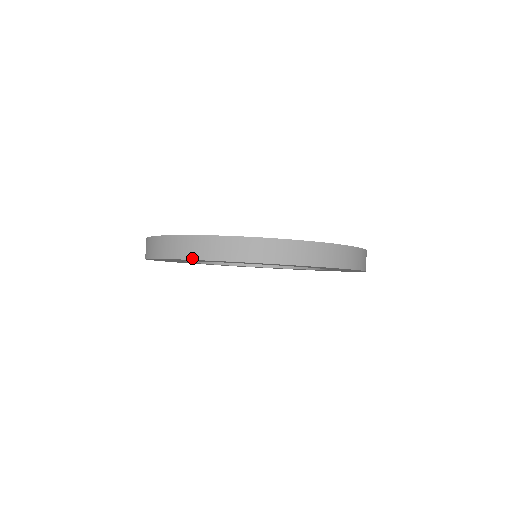
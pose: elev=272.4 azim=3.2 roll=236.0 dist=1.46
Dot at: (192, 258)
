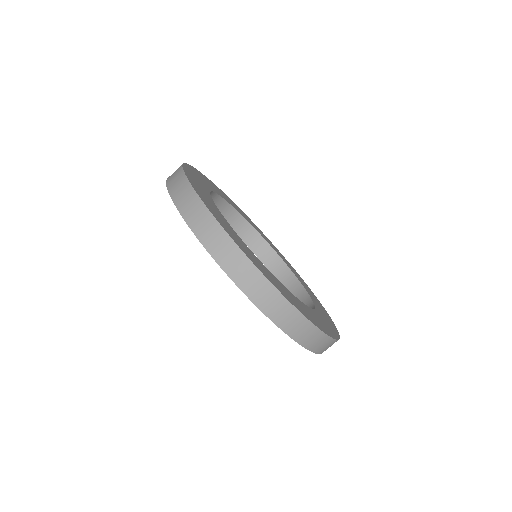
Dot at: (184, 217)
